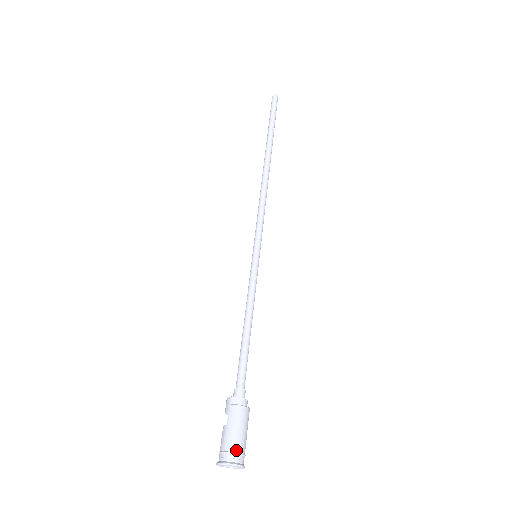
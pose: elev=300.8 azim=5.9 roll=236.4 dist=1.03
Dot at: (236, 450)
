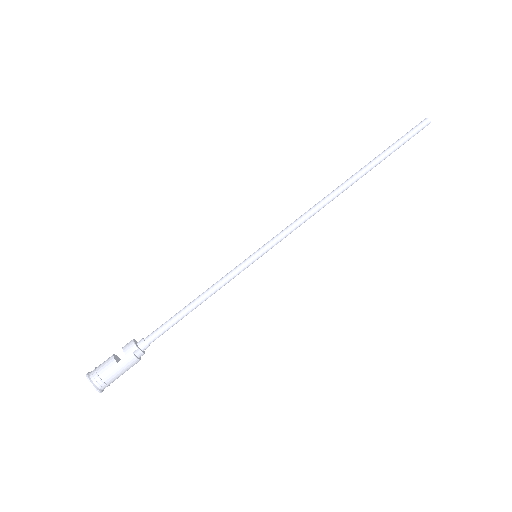
Dot at: (108, 383)
